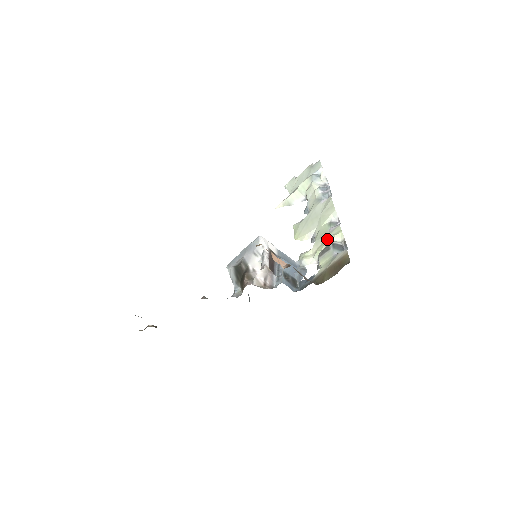
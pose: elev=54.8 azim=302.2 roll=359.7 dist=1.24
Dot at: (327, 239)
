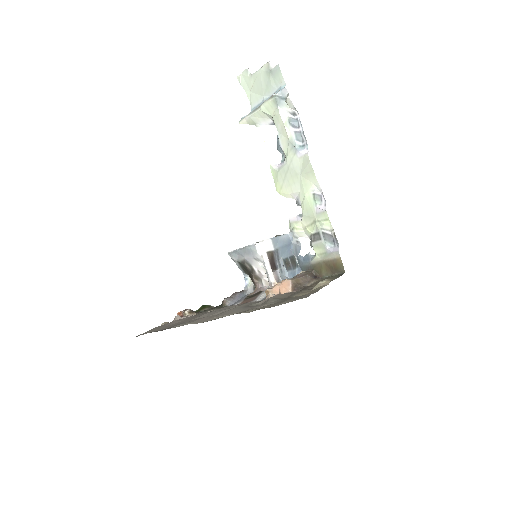
Dot at: (316, 224)
